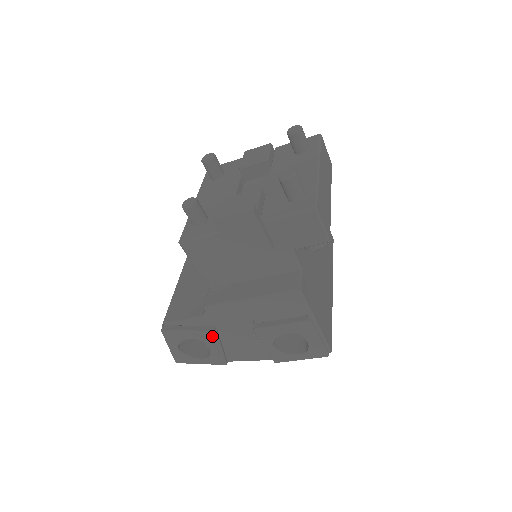
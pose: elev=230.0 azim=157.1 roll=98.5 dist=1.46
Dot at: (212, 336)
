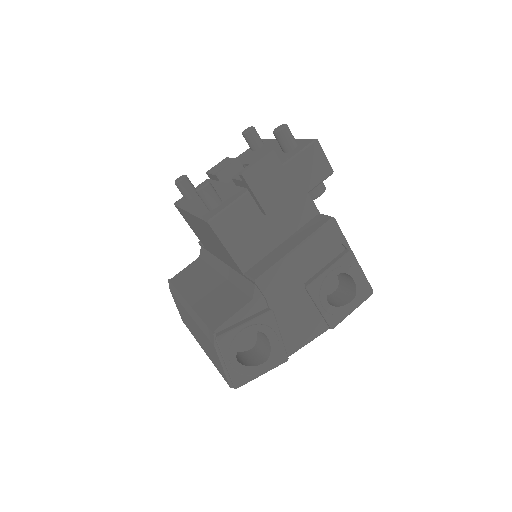
Dot at: (269, 319)
